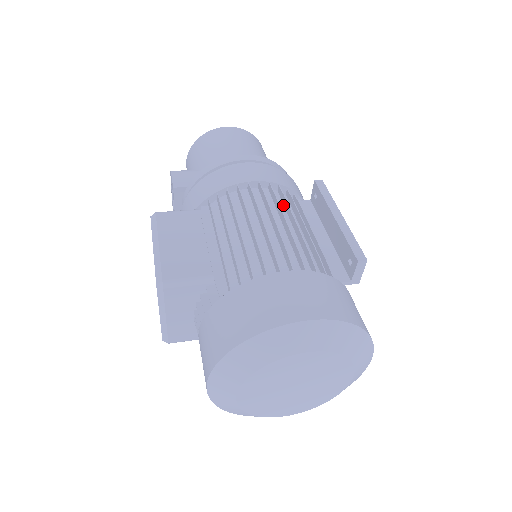
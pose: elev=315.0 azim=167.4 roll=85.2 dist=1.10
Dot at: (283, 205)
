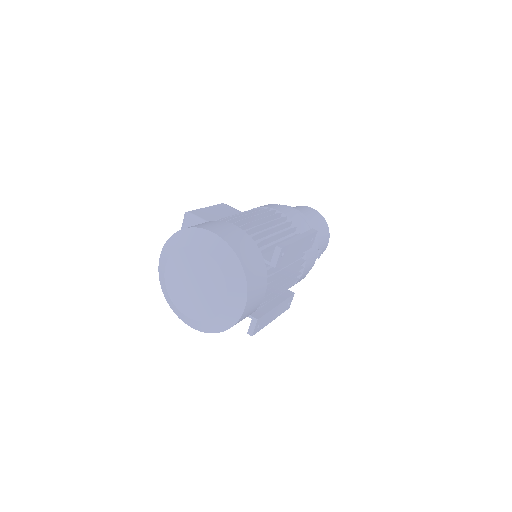
Dot at: (283, 228)
